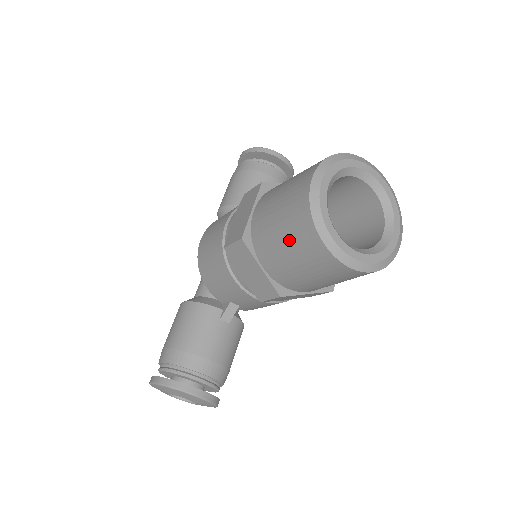
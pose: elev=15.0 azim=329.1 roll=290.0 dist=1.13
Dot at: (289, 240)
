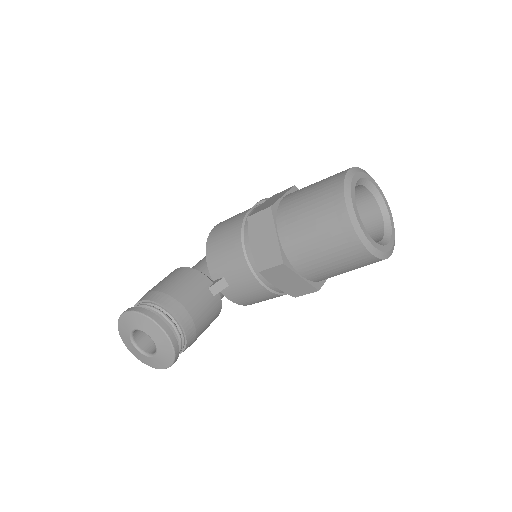
Dot at: (315, 208)
